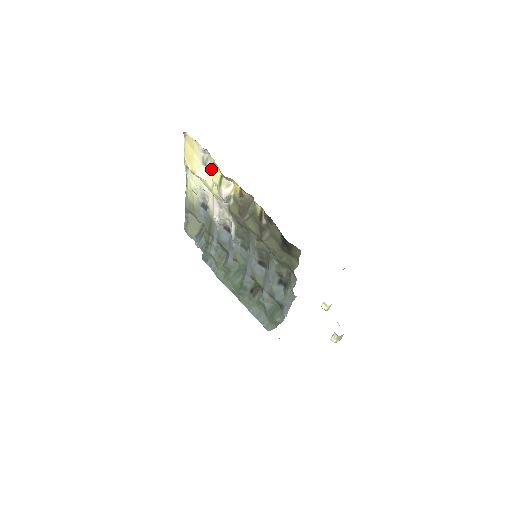
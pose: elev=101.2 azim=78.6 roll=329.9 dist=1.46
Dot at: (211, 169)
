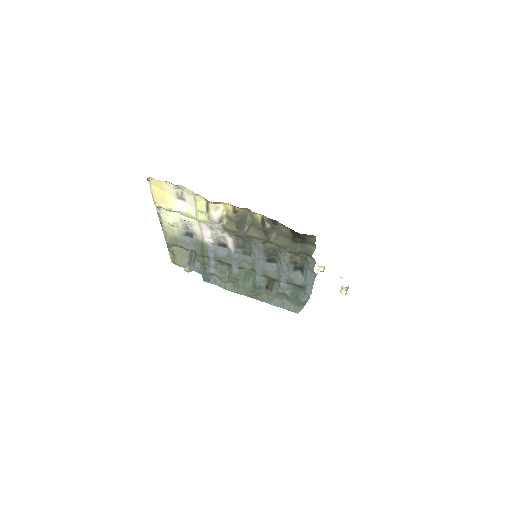
Dot at: (190, 200)
